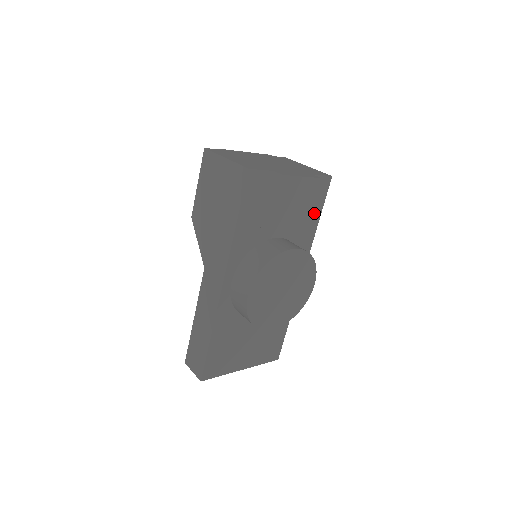
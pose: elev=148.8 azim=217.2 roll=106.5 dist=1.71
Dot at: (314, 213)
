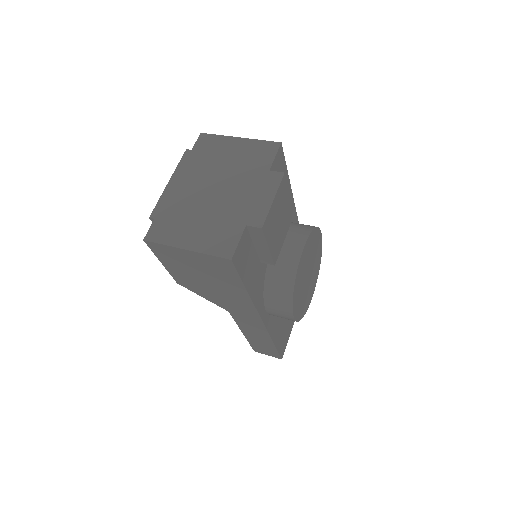
Dot at: occluded
